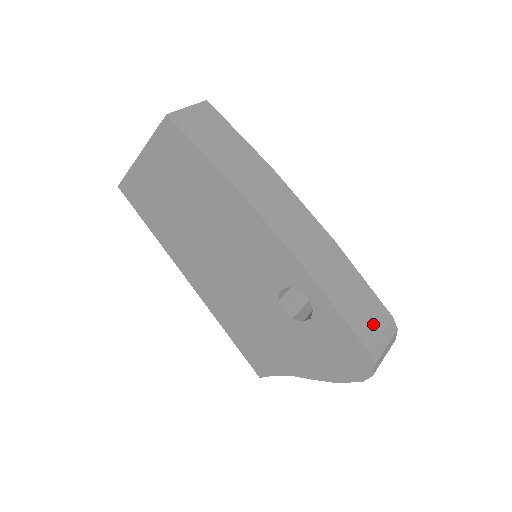
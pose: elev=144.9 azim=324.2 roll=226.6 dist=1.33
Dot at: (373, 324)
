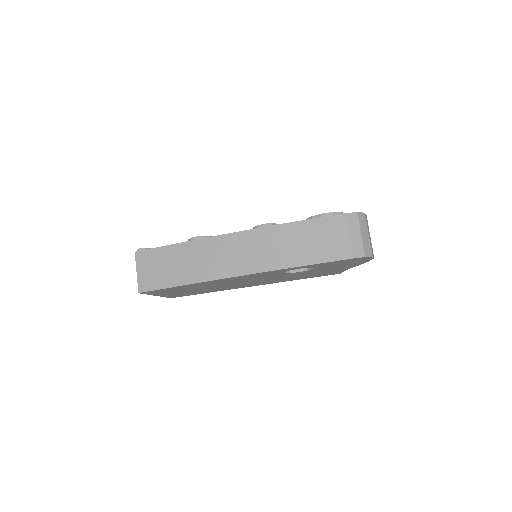
Dot at: (340, 238)
